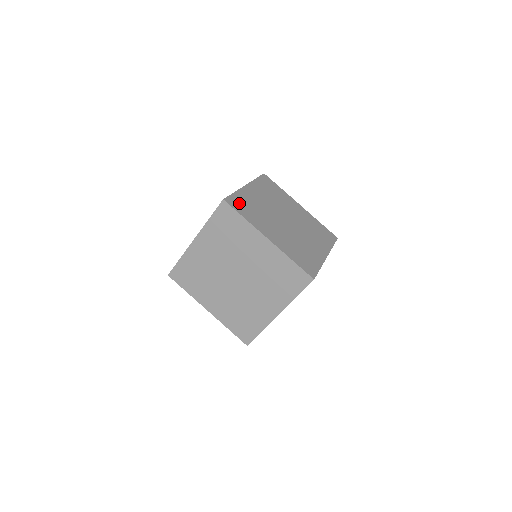
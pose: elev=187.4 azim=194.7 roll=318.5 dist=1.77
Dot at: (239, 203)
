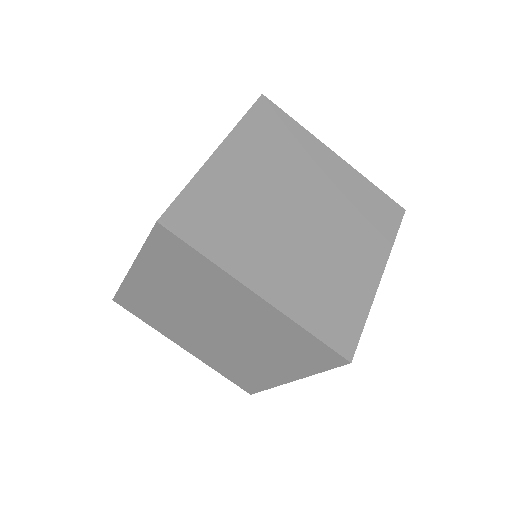
Dot at: (196, 214)
